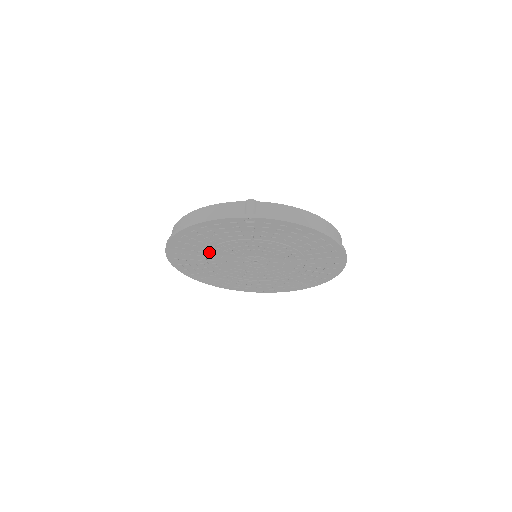
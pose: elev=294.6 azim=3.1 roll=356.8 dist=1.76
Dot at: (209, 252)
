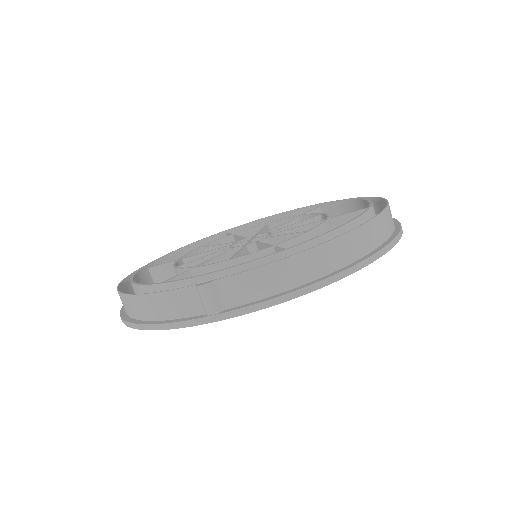
Dot at: occluded
